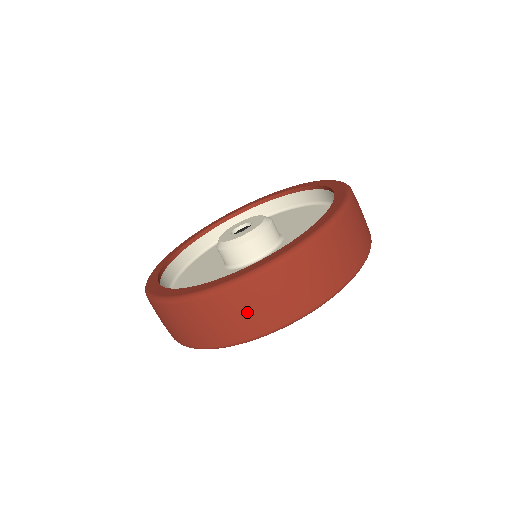
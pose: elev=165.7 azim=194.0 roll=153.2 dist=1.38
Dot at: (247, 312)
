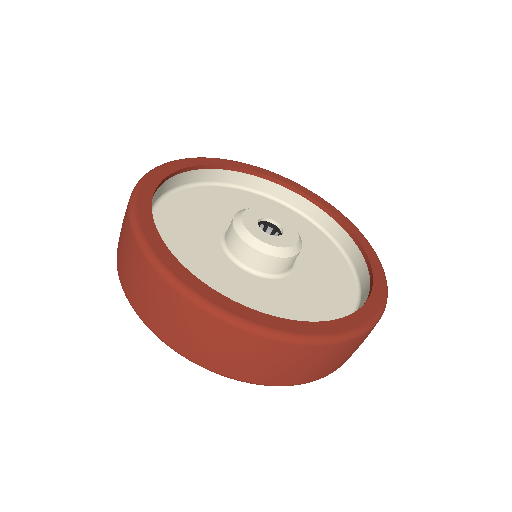
Dot at: (132, 274)
